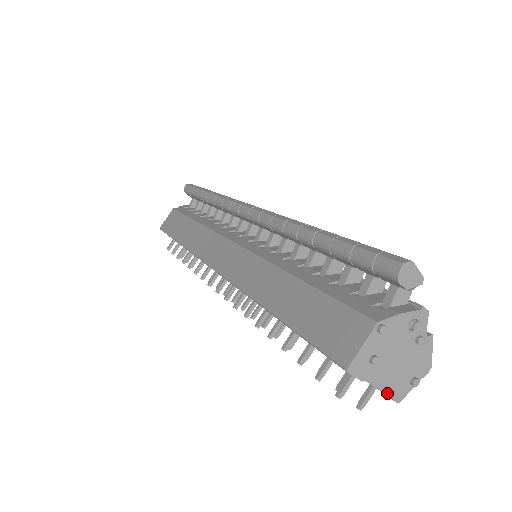
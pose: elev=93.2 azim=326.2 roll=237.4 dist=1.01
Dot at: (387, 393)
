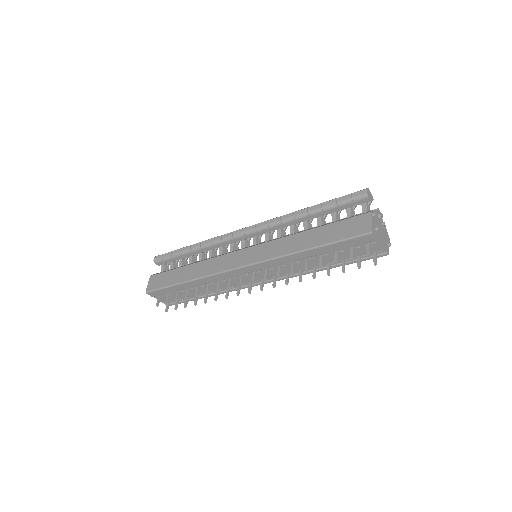
Dot at: (384, 249)
